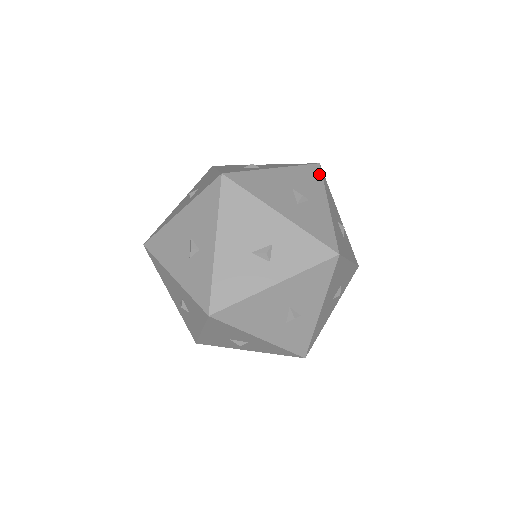
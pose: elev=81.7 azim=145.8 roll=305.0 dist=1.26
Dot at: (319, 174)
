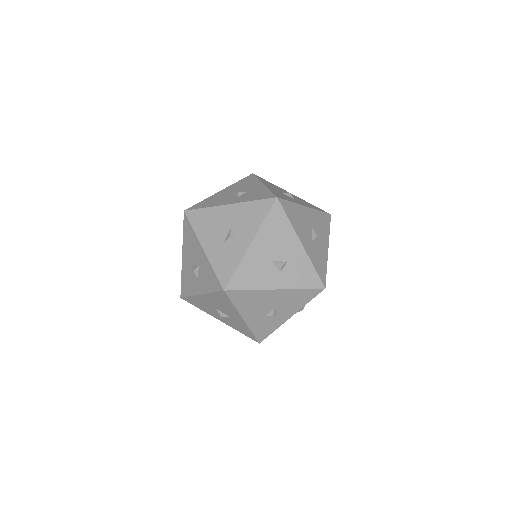
Dot at: (322, 211)
